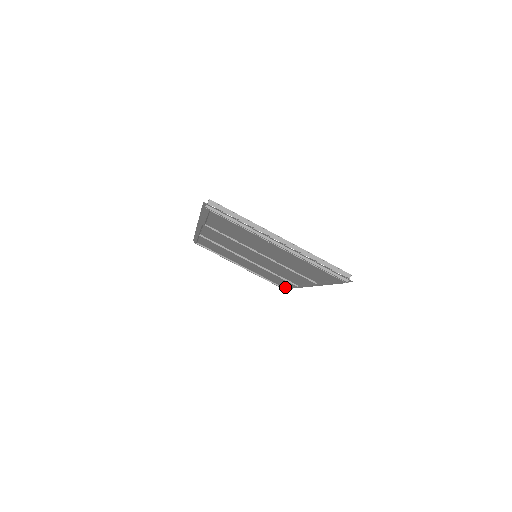
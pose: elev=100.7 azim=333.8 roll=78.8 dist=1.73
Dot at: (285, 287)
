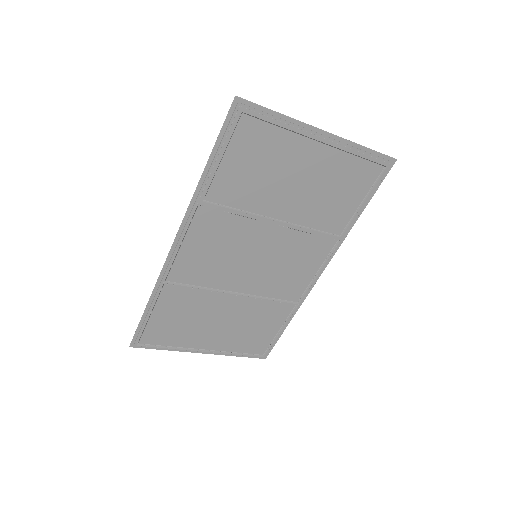
Dot at: (269, 346)
